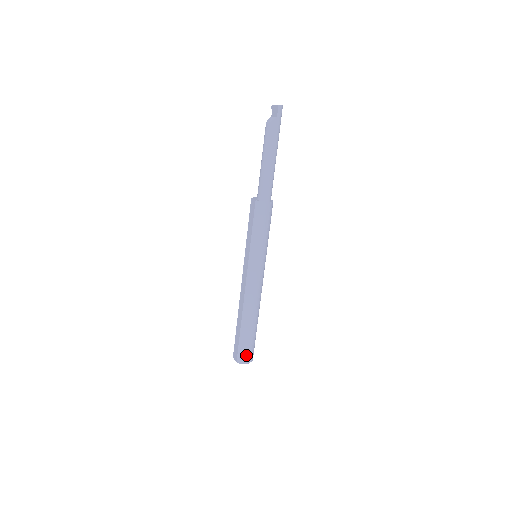
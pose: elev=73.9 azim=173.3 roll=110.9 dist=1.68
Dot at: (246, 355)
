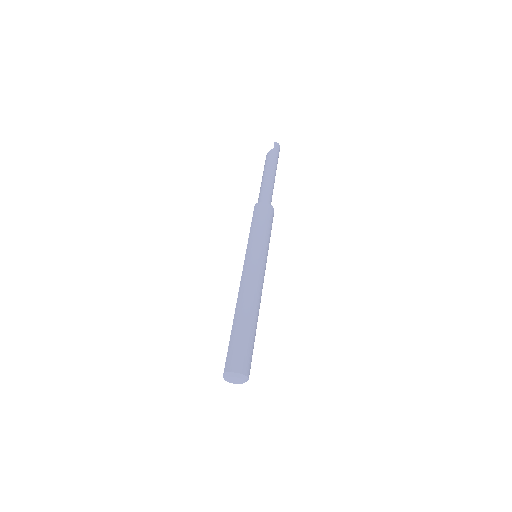
Dot at: (236, 360)
